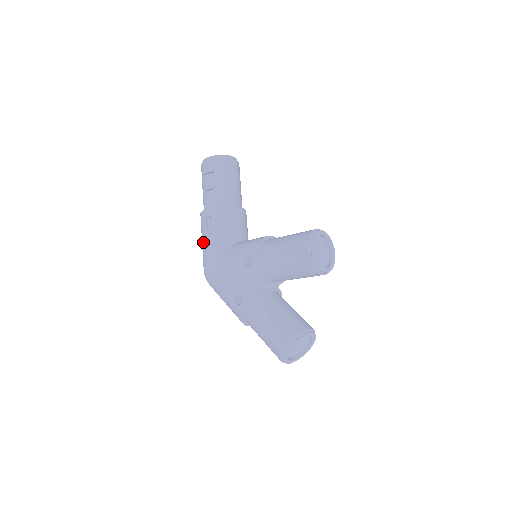
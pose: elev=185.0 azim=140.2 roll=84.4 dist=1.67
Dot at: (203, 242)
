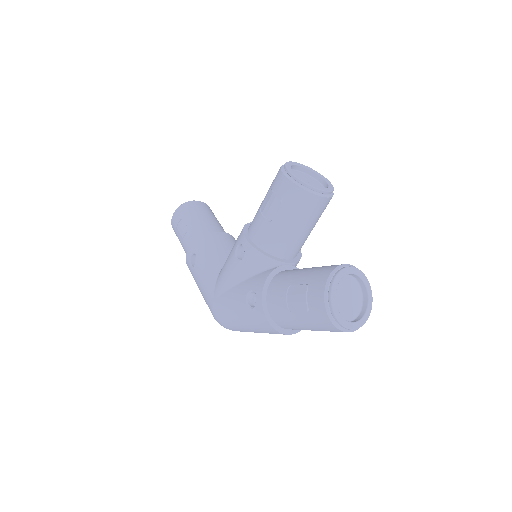
Dot at: (198, 285)
